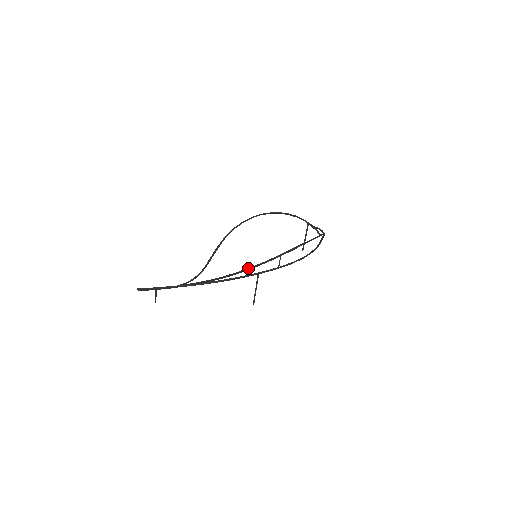
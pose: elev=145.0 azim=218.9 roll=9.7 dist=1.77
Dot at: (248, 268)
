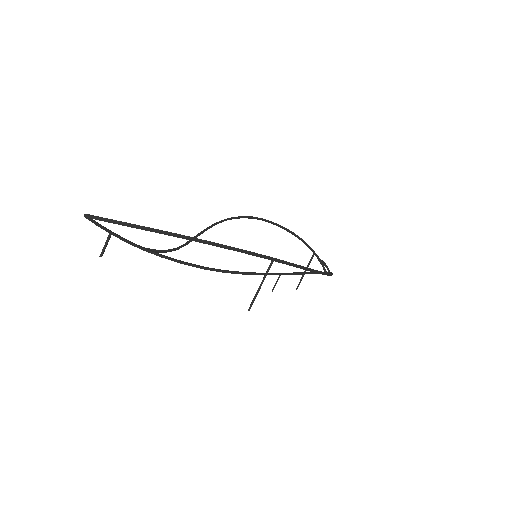
Dot at: occluded
